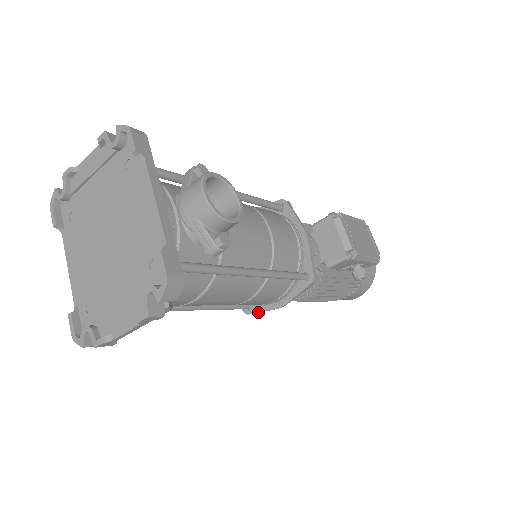
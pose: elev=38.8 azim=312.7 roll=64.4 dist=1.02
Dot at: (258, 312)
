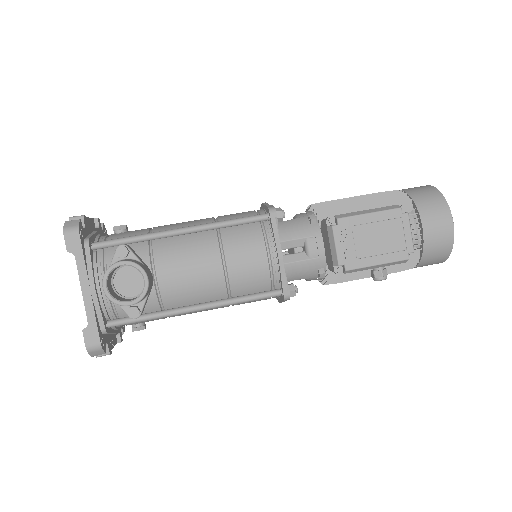
Dot at: occluded
